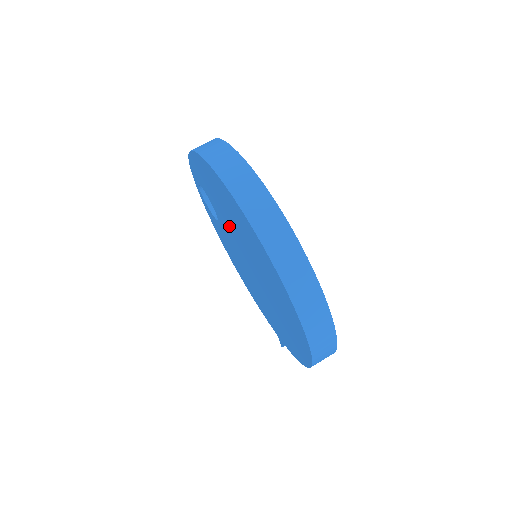
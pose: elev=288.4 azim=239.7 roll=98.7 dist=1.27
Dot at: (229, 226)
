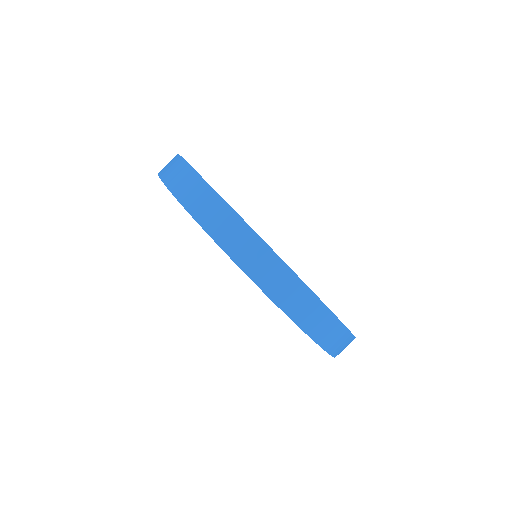
Dot at: occluded
